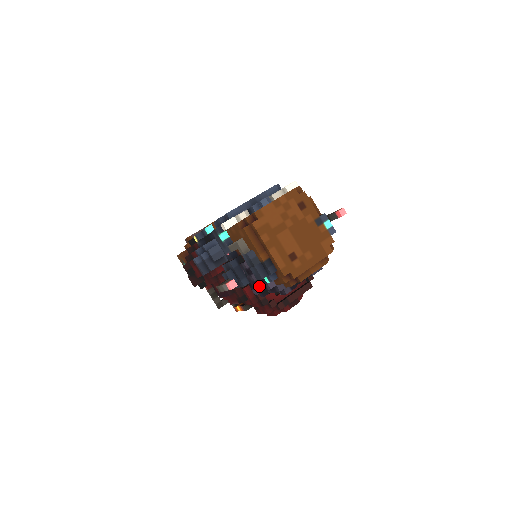
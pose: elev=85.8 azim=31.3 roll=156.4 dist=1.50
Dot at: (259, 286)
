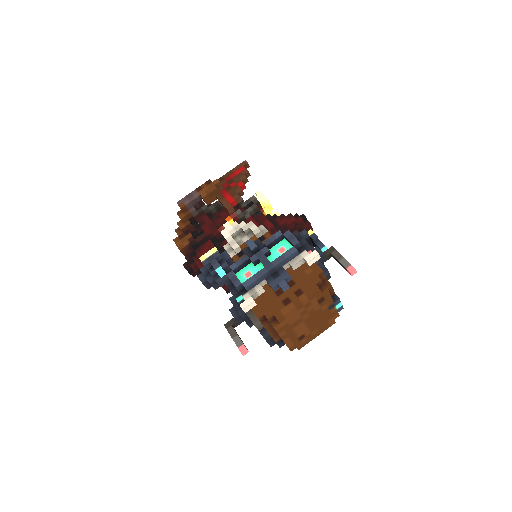
Dot at: occluded
